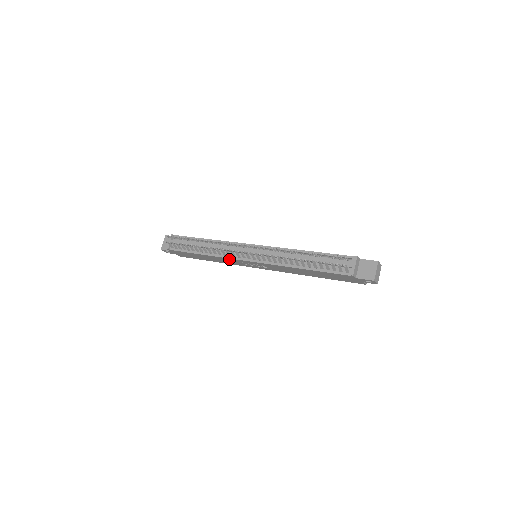
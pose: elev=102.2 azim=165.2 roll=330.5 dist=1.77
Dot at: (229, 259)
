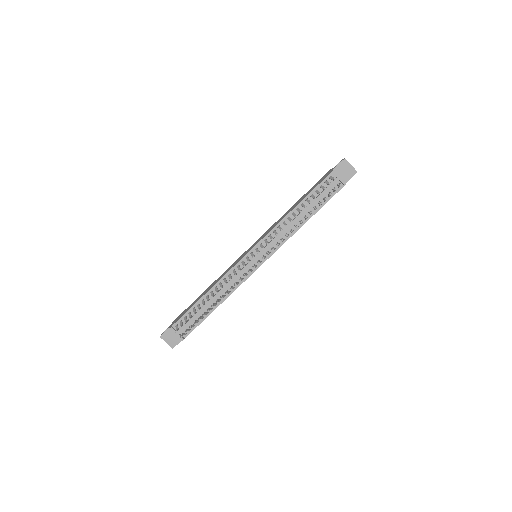
Dot at: (242, 282)
